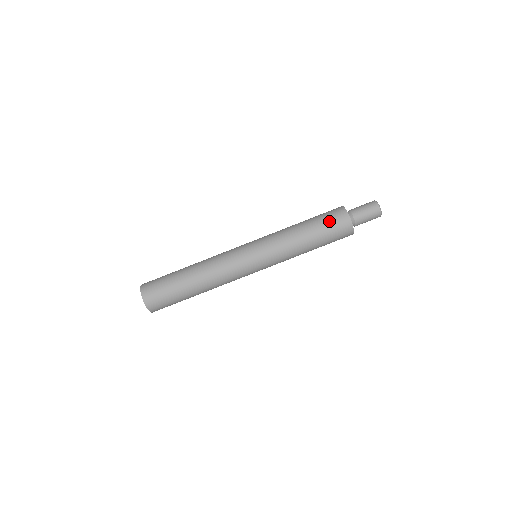
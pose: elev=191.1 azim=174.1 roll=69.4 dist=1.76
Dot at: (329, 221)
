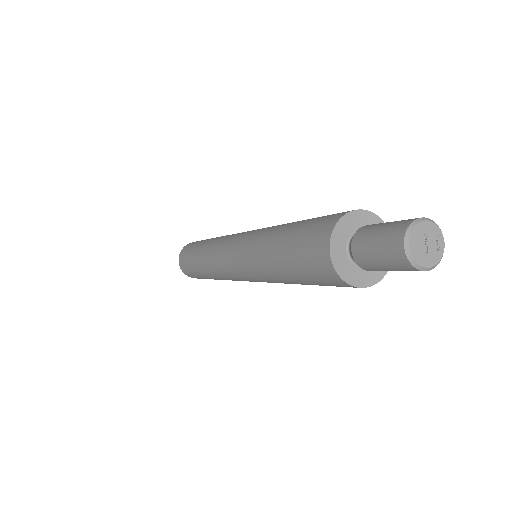
Dot at: (302, 248)
